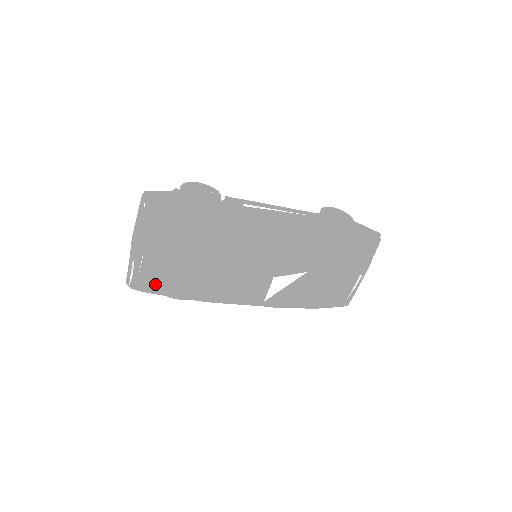
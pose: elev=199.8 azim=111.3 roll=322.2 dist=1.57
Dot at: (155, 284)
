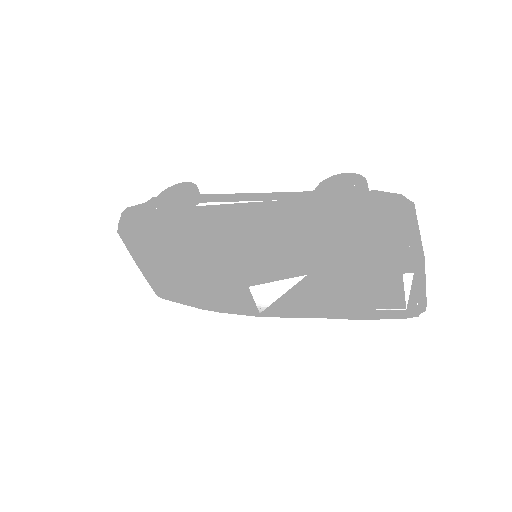
Dot at: (164, 293)
